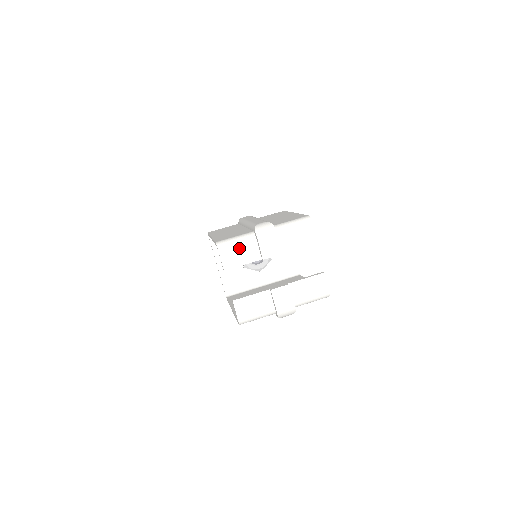
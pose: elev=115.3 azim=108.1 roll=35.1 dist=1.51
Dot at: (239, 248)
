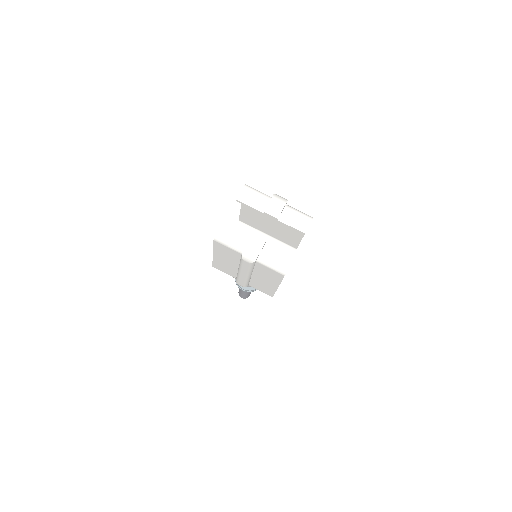
Dot at: (256, 196)
